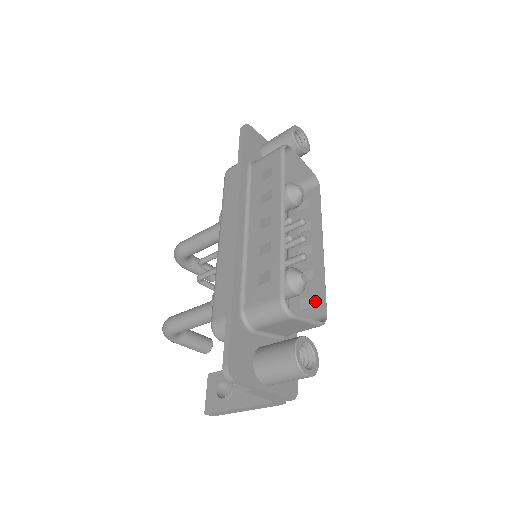
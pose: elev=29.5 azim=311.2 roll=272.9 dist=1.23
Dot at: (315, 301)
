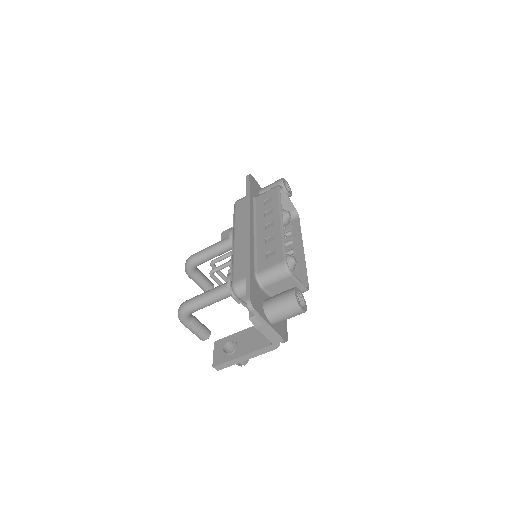
Dot at: (300, 280)
